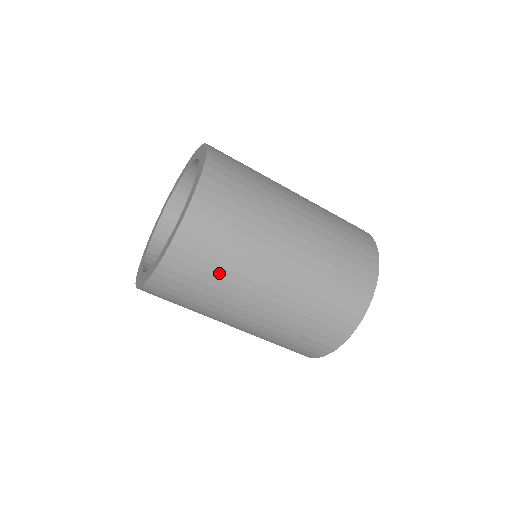
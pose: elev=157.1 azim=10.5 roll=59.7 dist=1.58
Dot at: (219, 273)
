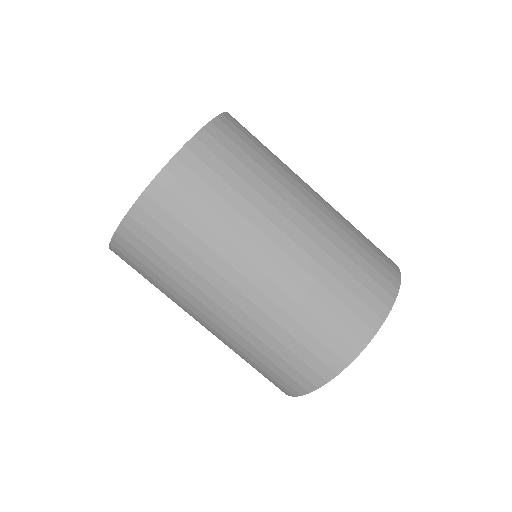
Dot at: (211, 220)
